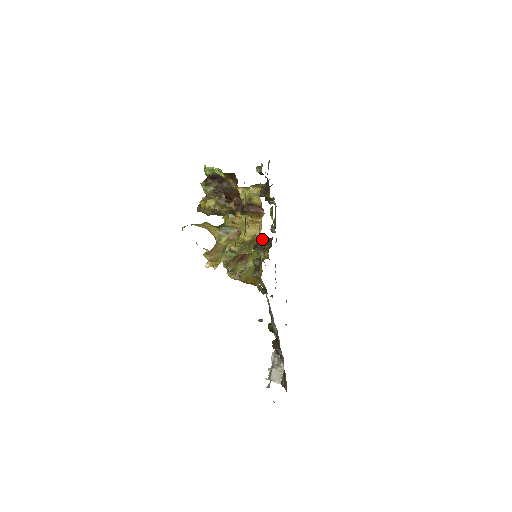
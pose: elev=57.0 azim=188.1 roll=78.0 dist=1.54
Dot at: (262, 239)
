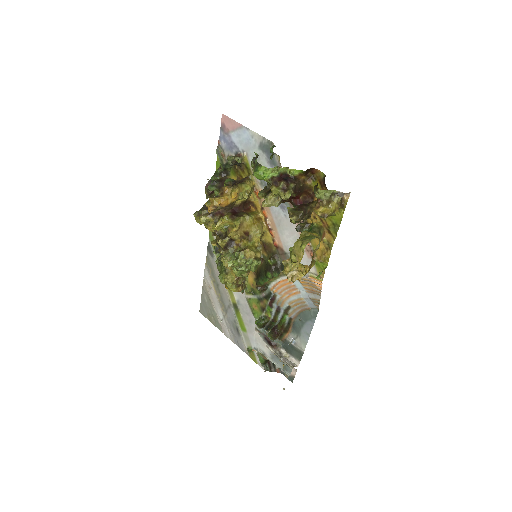
Dot at: occluded
